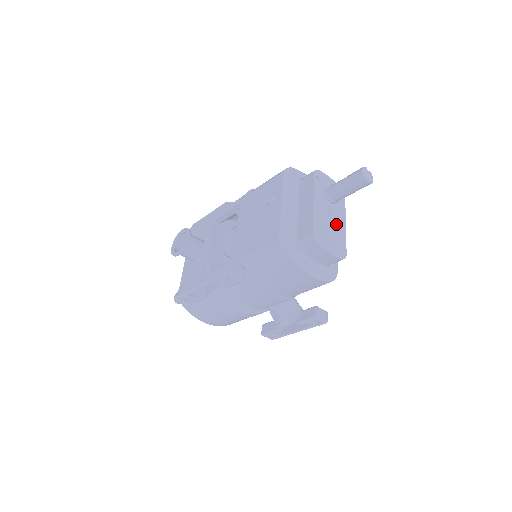
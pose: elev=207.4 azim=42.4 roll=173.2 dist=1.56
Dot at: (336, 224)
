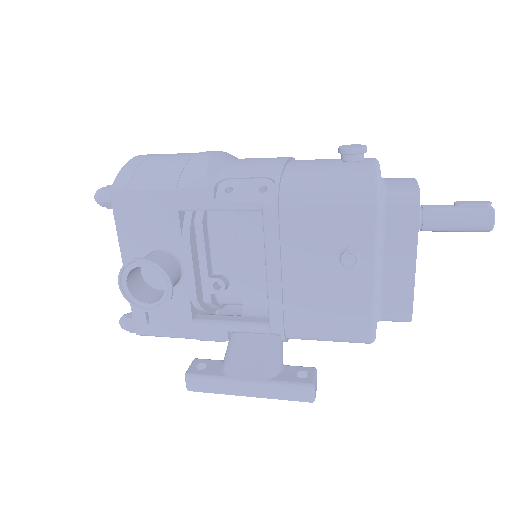
Dot at: occluded
